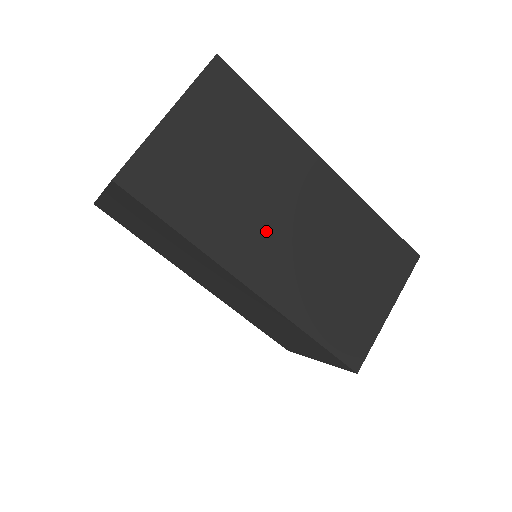
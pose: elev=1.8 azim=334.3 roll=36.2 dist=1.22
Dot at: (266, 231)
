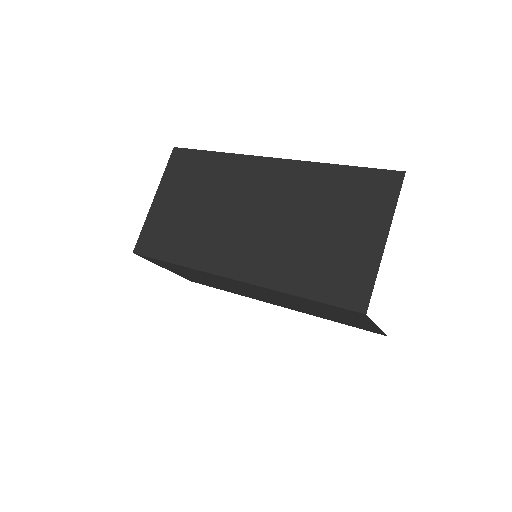
Dot at: (234, 232)
